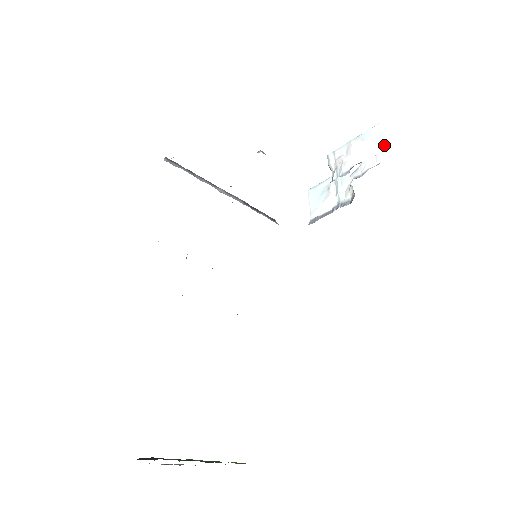
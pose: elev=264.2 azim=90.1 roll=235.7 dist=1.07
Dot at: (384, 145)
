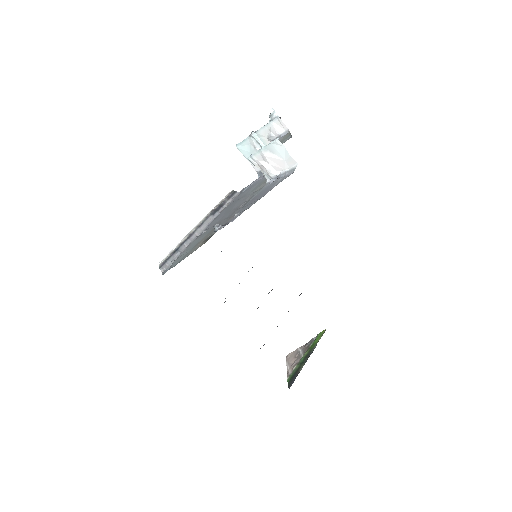
Dot at: (294, 161)
